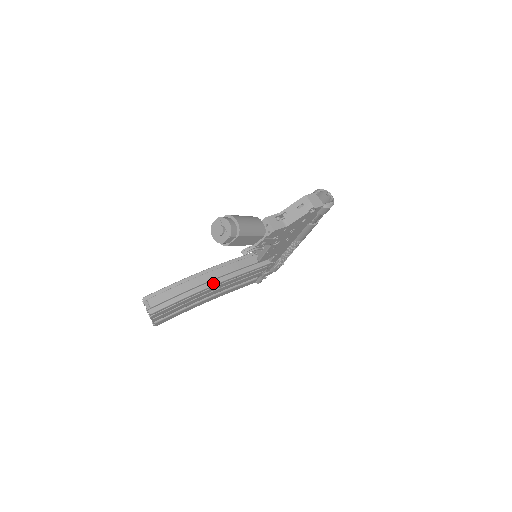
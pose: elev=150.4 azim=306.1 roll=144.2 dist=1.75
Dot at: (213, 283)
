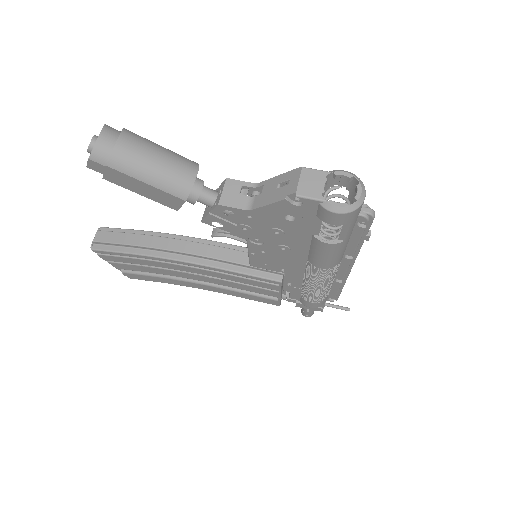
Dot at: (177, 257)
